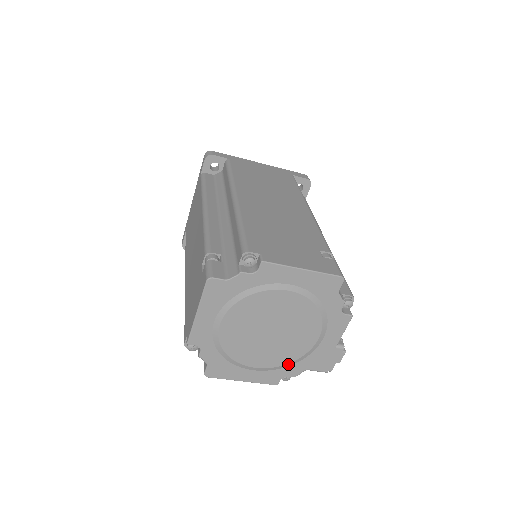
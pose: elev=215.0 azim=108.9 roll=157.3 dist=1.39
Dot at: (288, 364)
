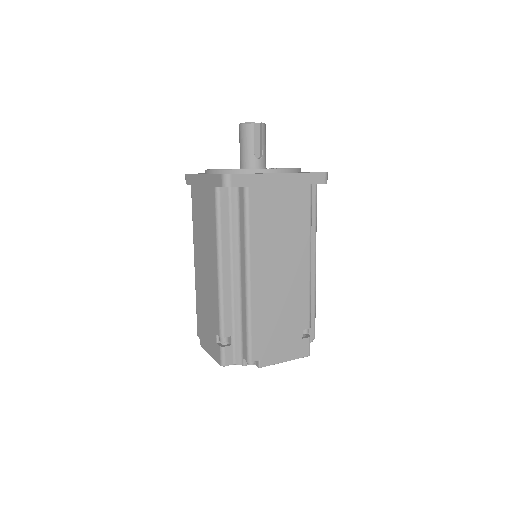
Dot at: occluded
